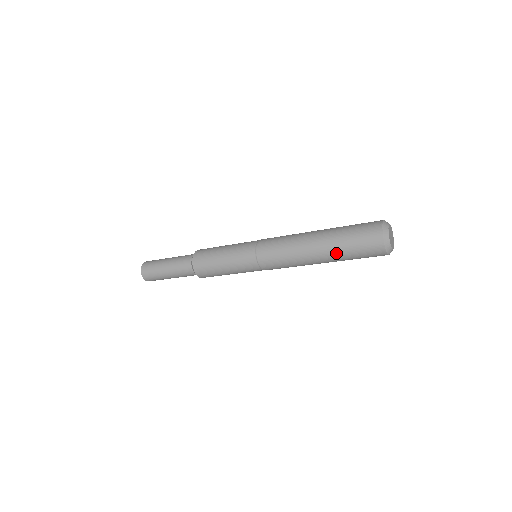
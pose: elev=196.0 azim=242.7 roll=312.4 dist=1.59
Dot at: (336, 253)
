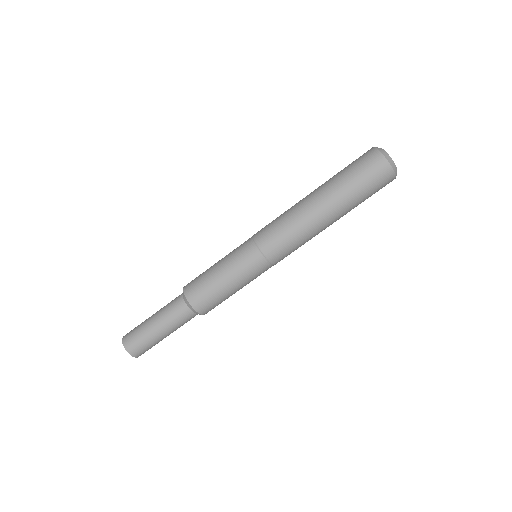
Dot at: (329, 180)
